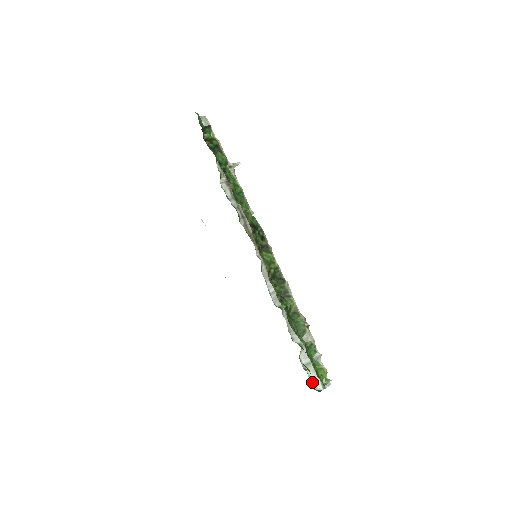
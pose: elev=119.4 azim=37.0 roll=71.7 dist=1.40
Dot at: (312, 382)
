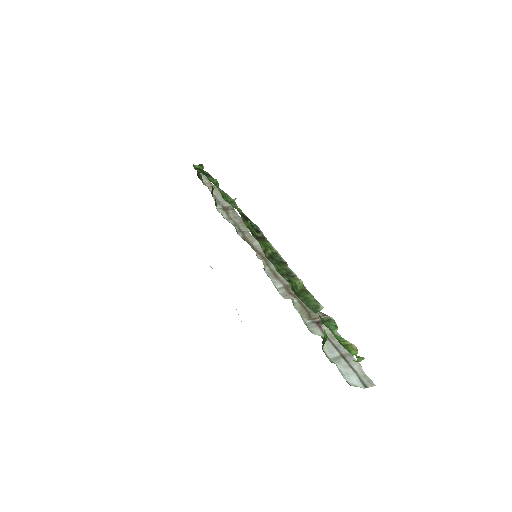
Dot at: (346, 378)
